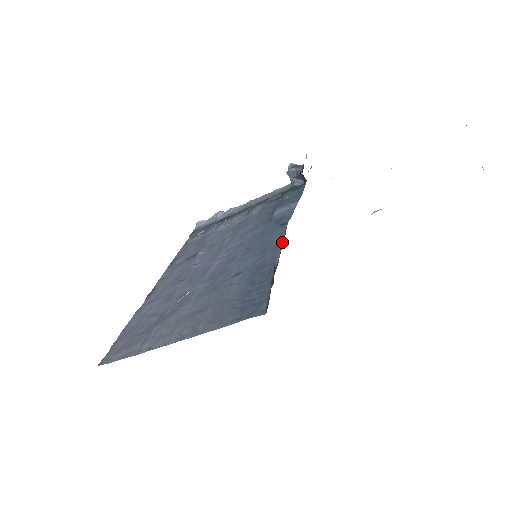
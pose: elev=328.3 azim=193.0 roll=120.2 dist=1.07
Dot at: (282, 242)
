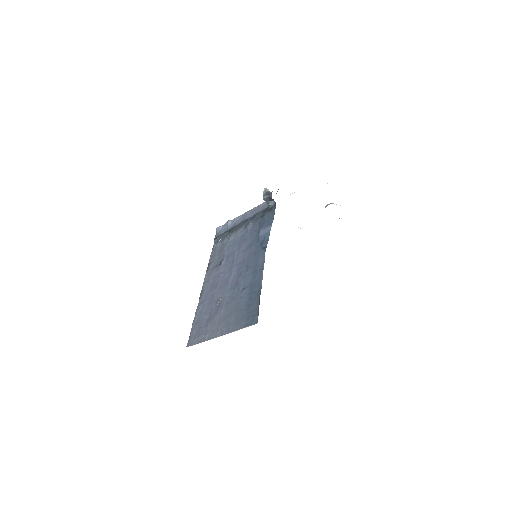
Dot at: occluded
